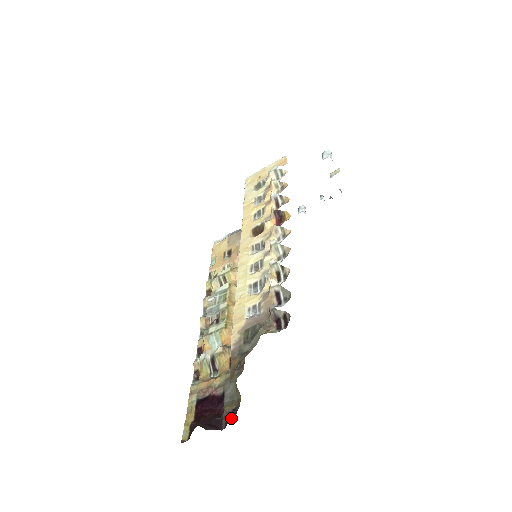
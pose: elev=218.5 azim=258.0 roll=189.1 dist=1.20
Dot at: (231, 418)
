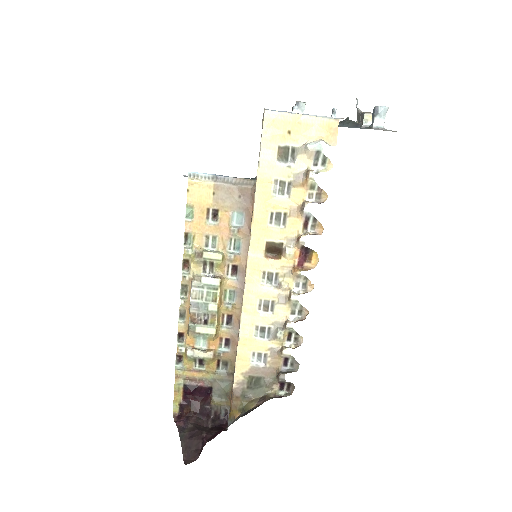
Dot at: (224, 421)
